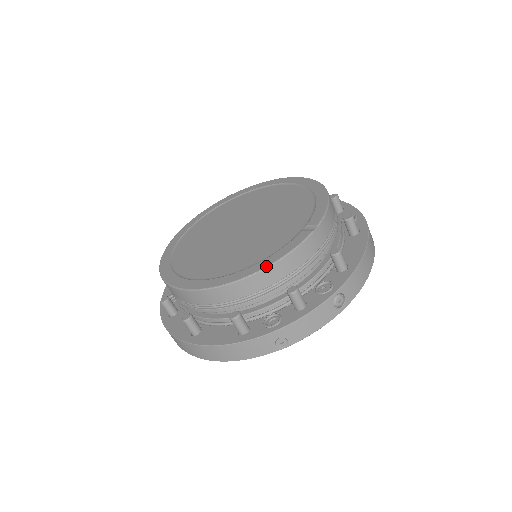
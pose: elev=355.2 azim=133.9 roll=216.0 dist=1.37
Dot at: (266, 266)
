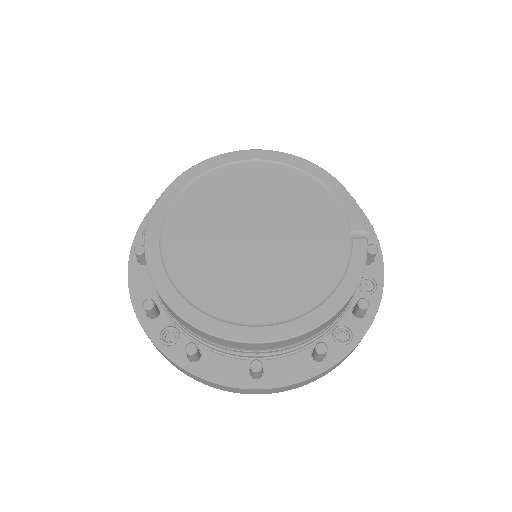
Dot at: (352, 293)
